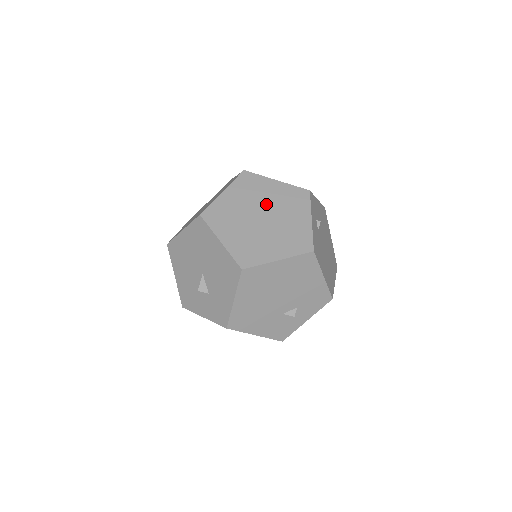
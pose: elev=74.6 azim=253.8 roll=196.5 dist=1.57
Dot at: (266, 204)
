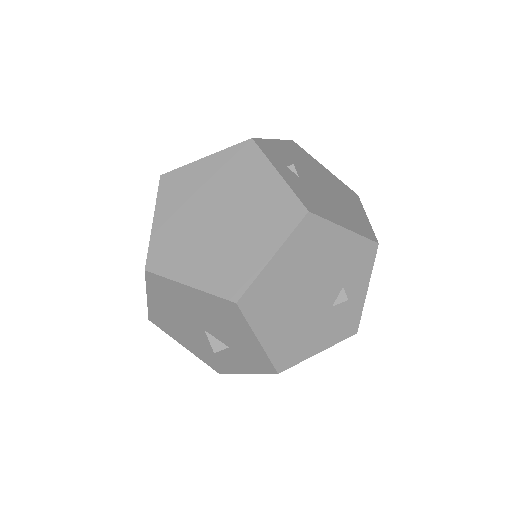
Dot at: (212, 197)
